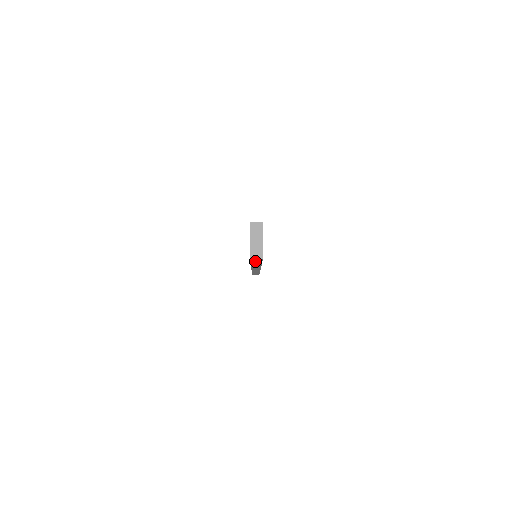
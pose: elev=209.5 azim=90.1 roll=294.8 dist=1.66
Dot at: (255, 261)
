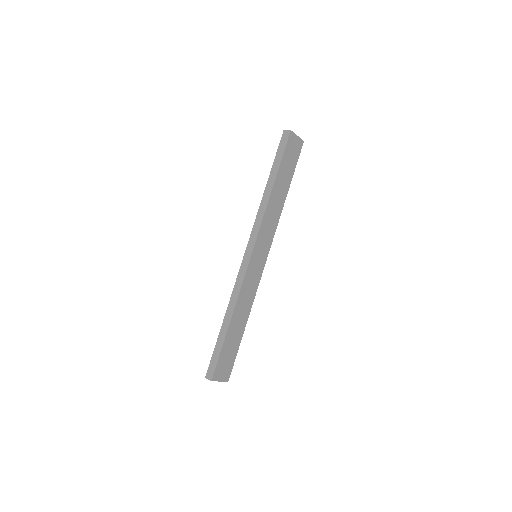
Dot at: occluded
